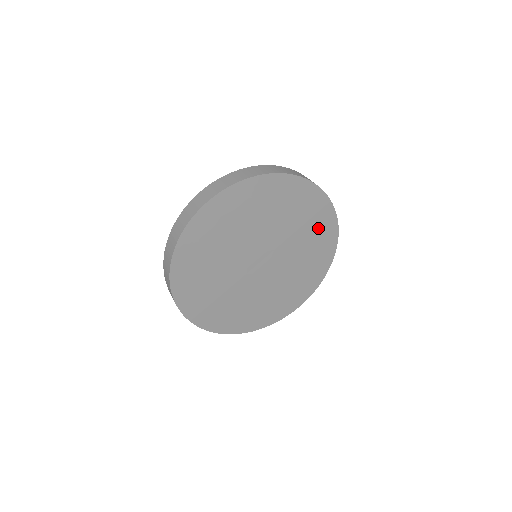
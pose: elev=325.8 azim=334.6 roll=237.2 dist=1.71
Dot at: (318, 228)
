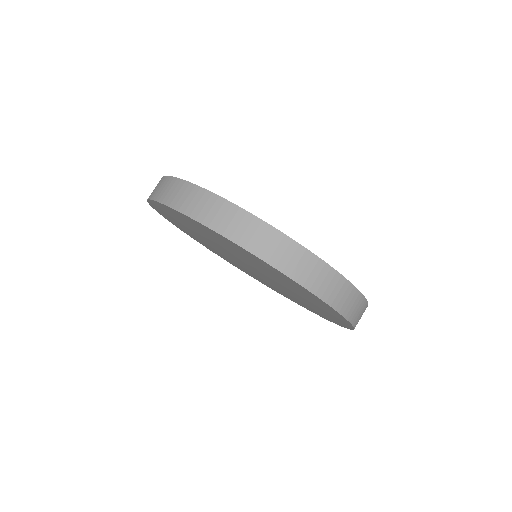
Dot at: (312, 309)
